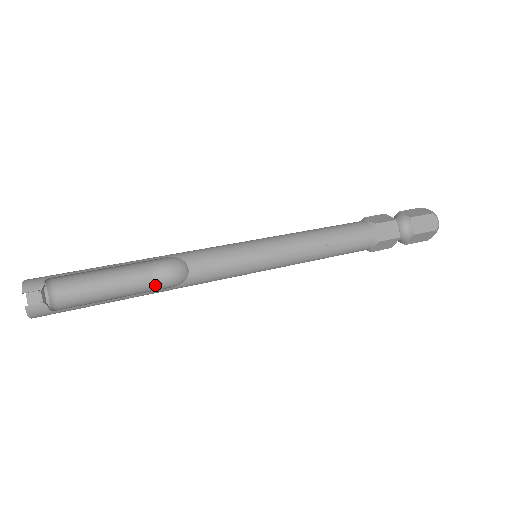
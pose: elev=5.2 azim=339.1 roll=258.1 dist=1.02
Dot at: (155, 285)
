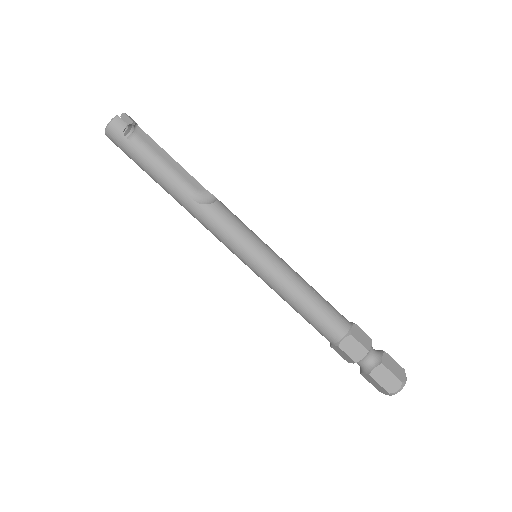
Dot at: occluded
